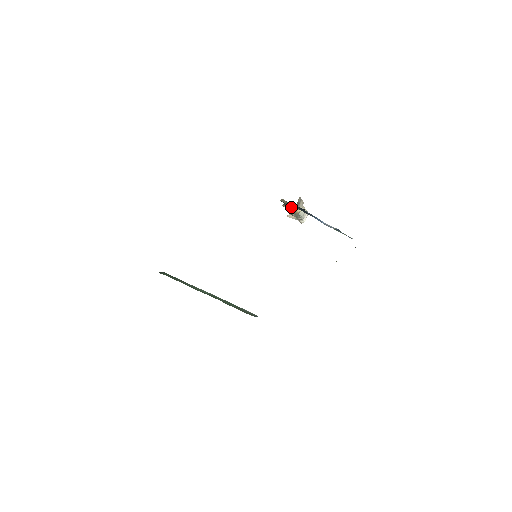
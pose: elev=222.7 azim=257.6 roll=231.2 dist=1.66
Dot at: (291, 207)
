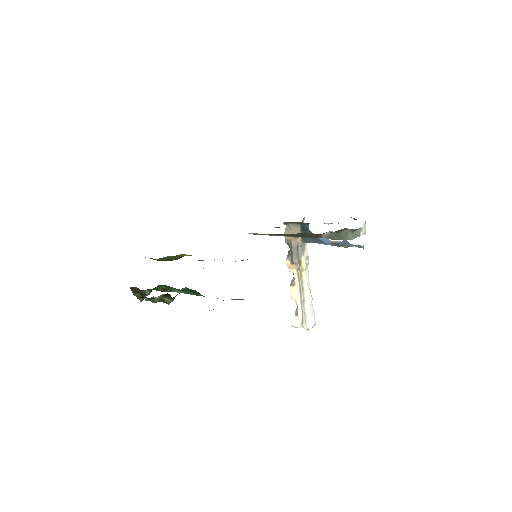
Dot at: (295, 244)
